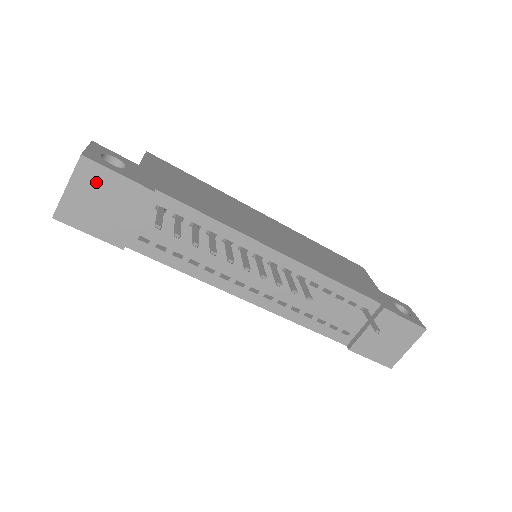
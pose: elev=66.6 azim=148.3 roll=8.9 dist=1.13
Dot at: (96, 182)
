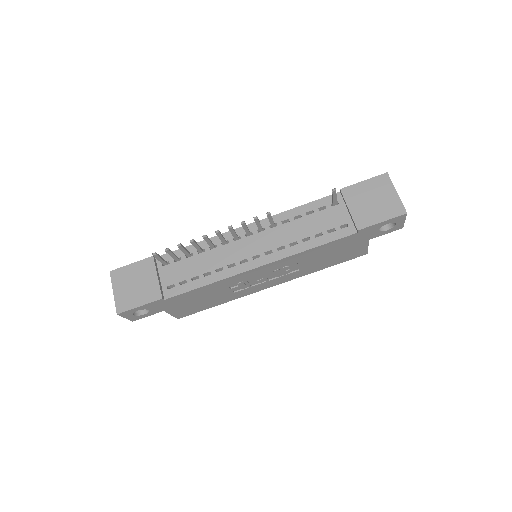
Dot at: (124, 277)
